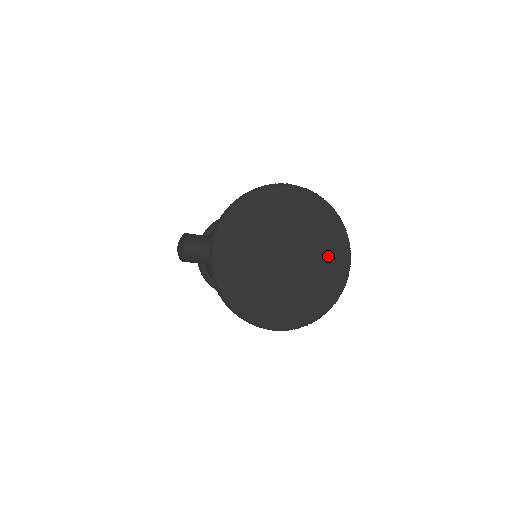
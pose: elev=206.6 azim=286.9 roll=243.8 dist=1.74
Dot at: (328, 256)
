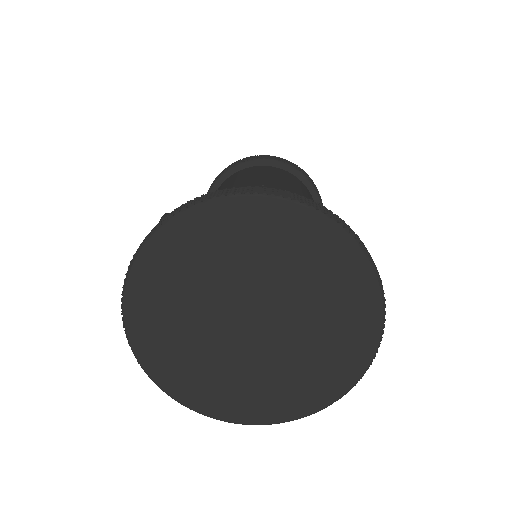
Dot at: (336, 311)
